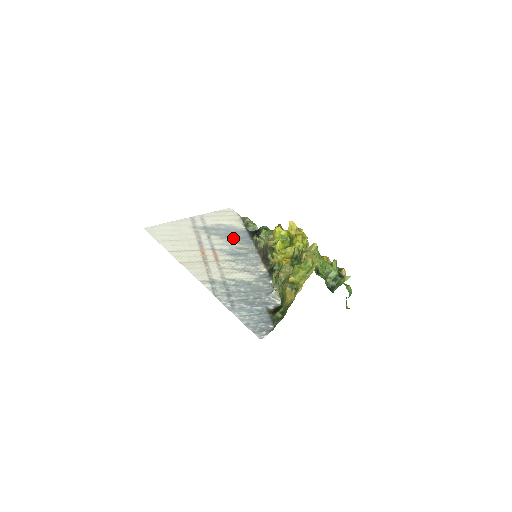
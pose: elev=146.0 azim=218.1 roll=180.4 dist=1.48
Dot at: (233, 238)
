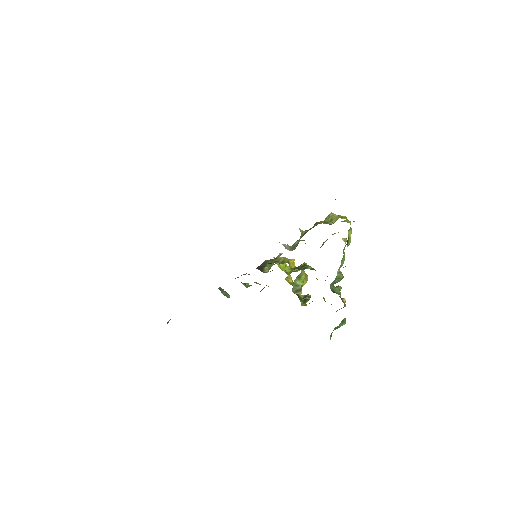
Dot at: occluded
